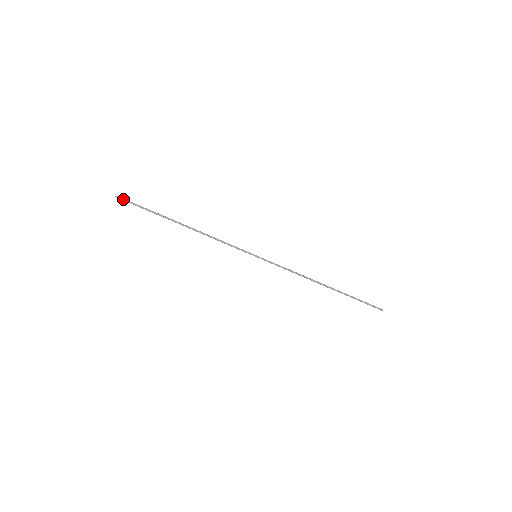
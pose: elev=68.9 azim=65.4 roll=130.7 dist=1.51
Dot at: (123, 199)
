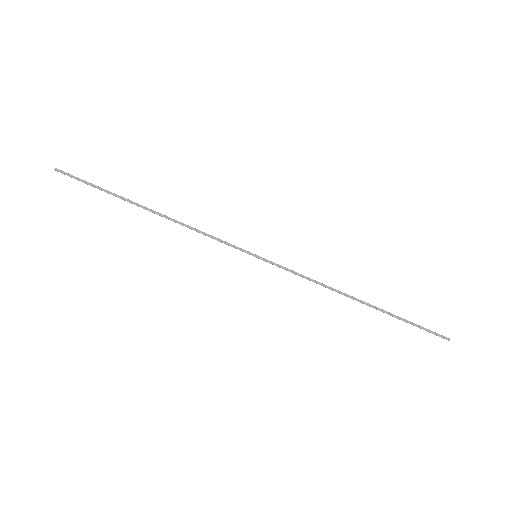
Dot at: (65, 173)
